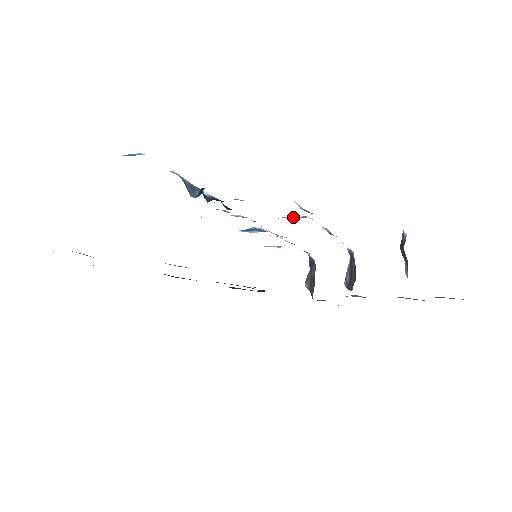
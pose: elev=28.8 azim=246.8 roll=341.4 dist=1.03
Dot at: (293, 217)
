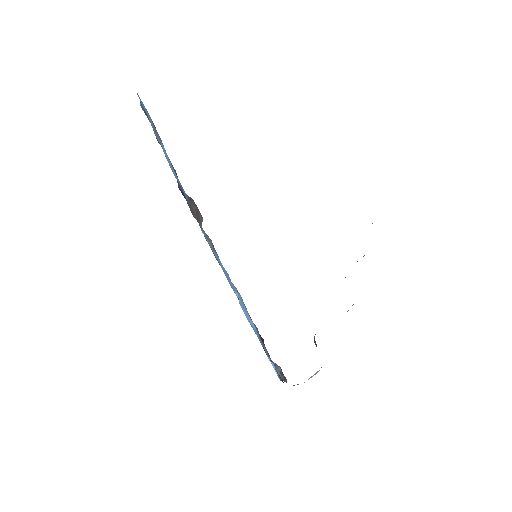
Dot at: occluded
